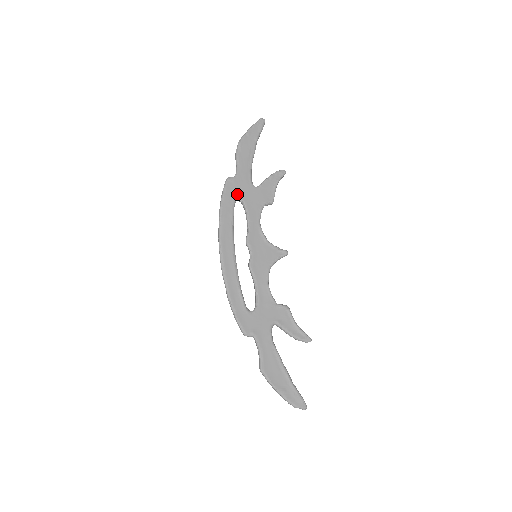
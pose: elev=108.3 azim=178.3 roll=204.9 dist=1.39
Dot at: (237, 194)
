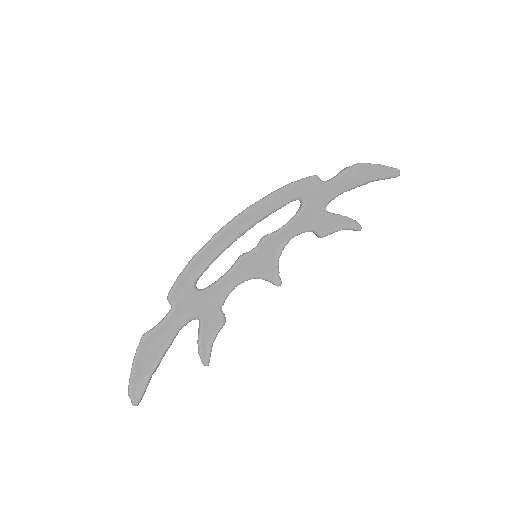
Dot at: (306, 196)
